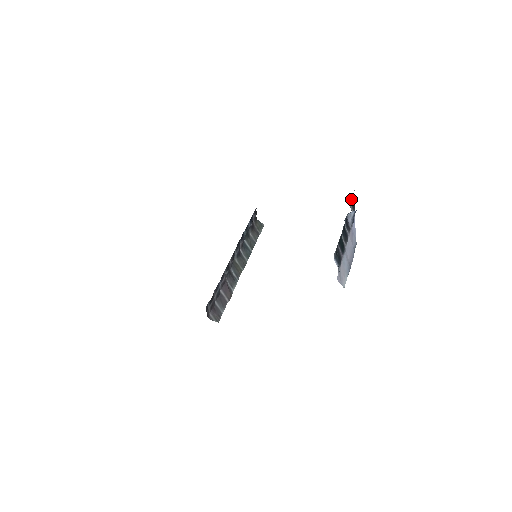
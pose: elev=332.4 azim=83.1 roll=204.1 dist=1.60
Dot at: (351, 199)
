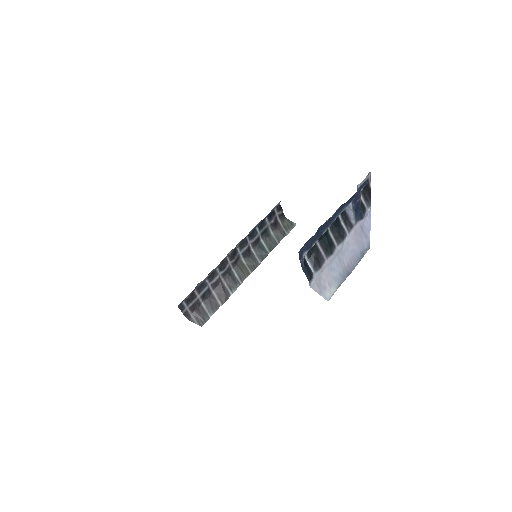
Dot at: (358, 187)
